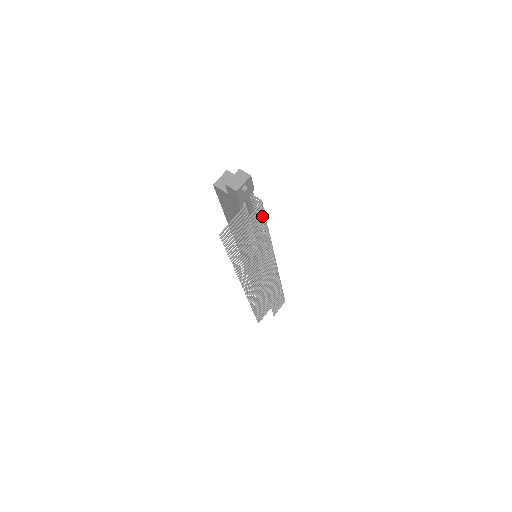
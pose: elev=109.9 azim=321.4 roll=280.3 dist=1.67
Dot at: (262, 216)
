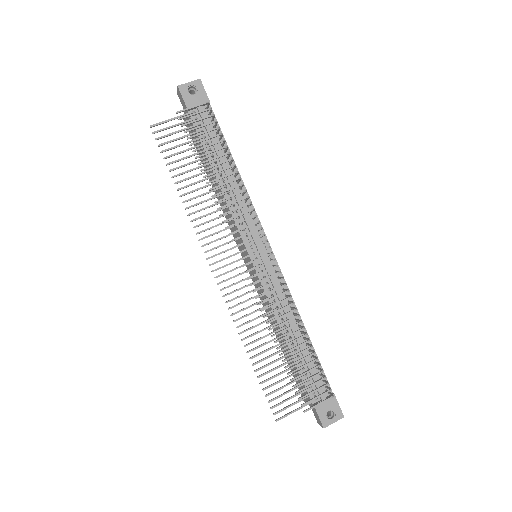
Dot at: occluded
